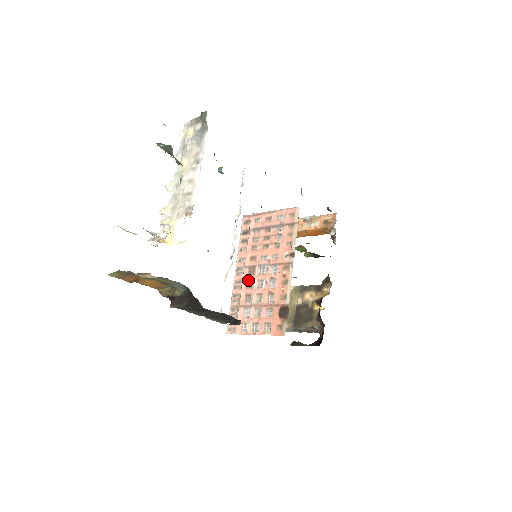
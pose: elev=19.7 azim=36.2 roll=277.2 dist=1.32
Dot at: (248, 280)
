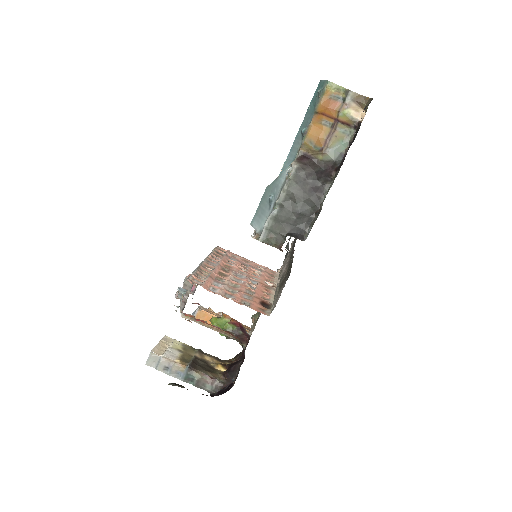
Dot at: (221, 271)
